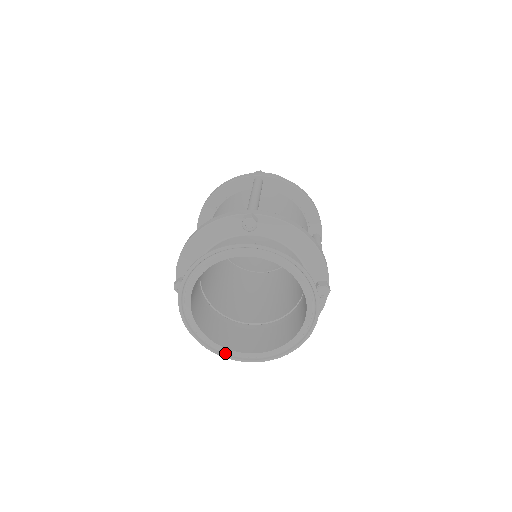
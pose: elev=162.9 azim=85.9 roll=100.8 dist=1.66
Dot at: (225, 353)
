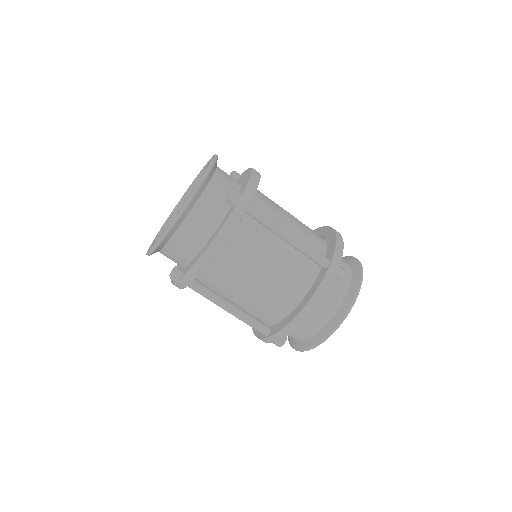
Dot at: occluded
